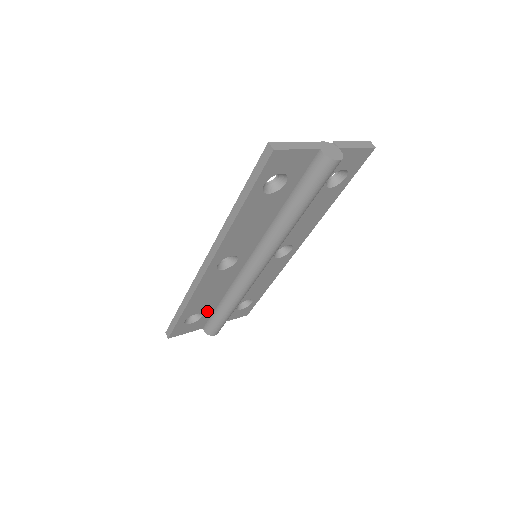
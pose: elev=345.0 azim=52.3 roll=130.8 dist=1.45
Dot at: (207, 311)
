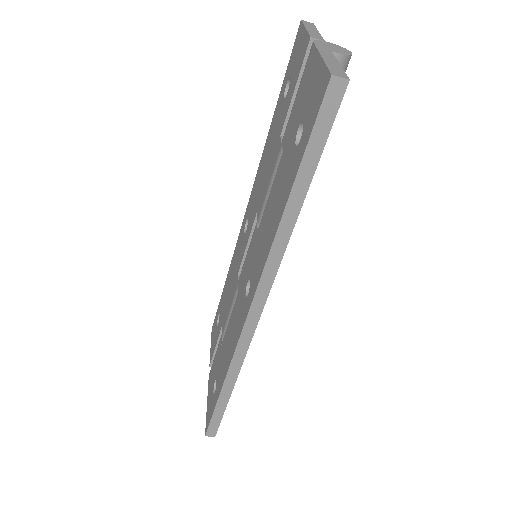
Dot at: occluded
